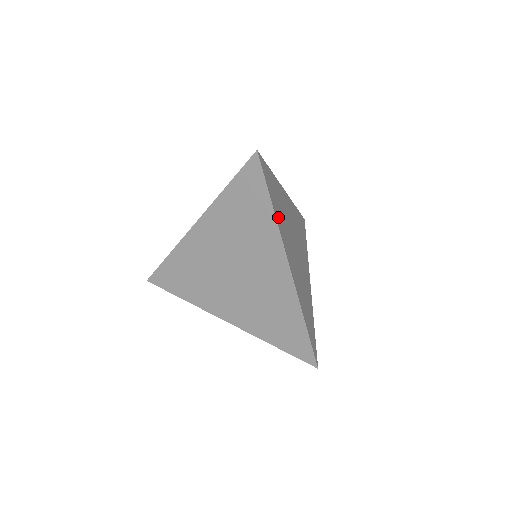
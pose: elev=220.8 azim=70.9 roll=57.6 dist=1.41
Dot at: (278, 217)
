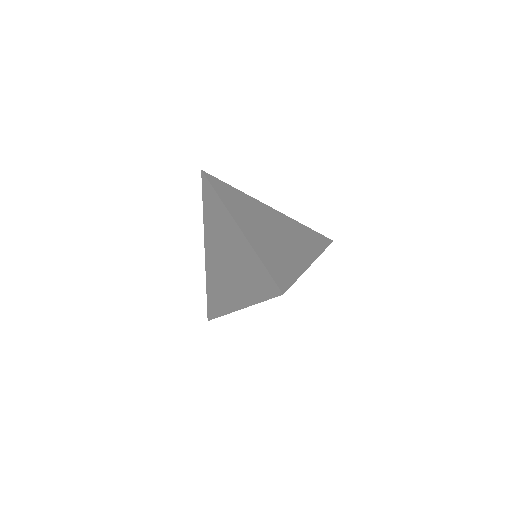
Dot at: (229, 202)
